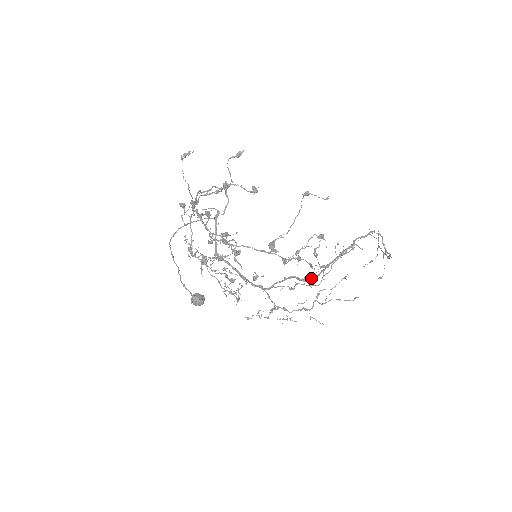
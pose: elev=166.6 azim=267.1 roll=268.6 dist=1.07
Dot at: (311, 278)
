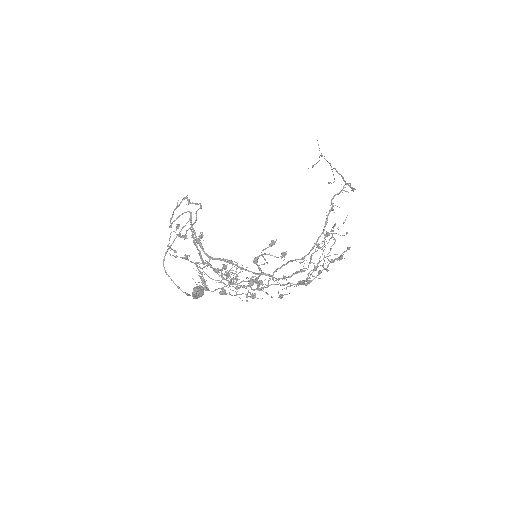
Dot at: (308, 254)
